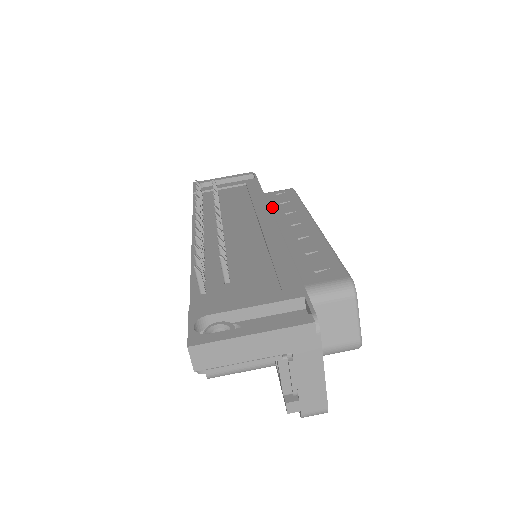
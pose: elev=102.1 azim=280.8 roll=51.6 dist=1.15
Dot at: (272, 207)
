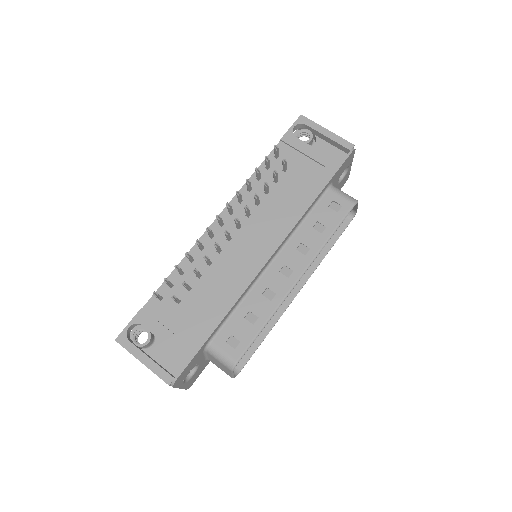
Dot at: (306, 222)
